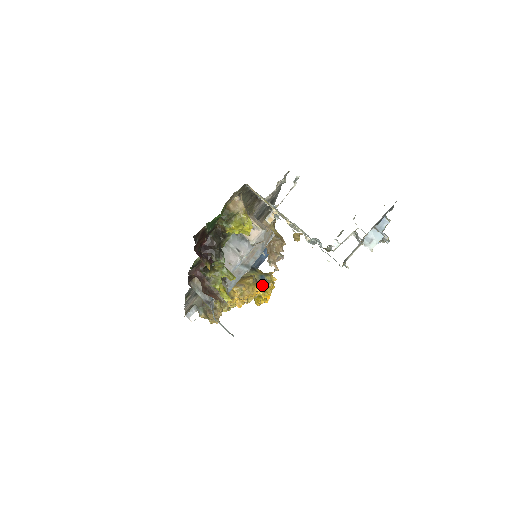
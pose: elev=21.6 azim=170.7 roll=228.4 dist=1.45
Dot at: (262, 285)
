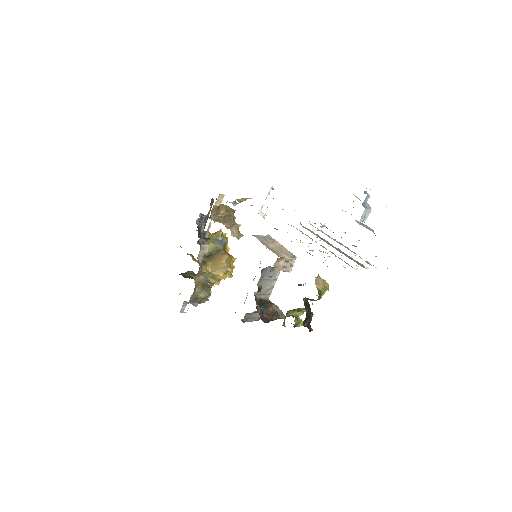
Dot at: (223, 248)
